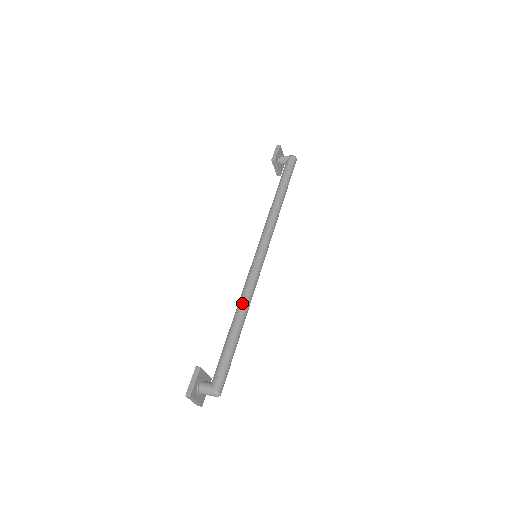
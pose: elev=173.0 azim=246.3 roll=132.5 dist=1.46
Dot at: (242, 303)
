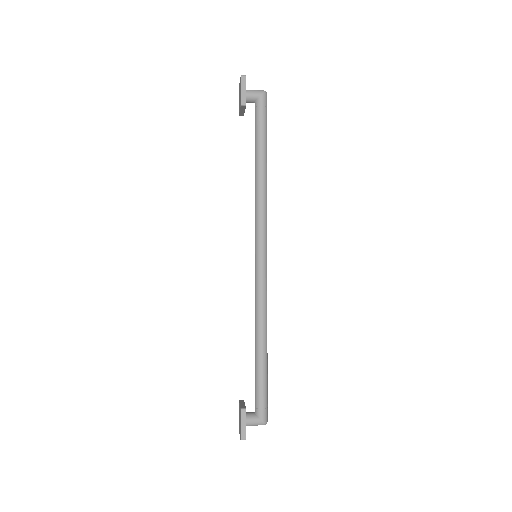
Dot at: (262, 324)
